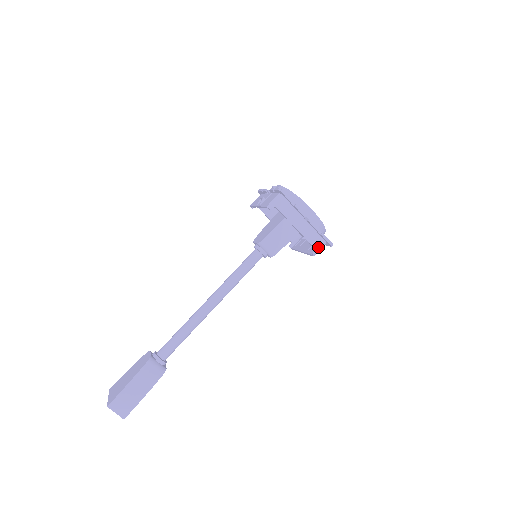
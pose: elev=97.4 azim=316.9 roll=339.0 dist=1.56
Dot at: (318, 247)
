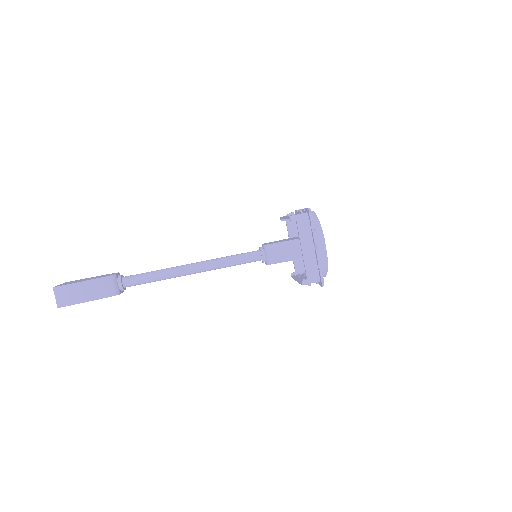
Dot at: (310, 279)
